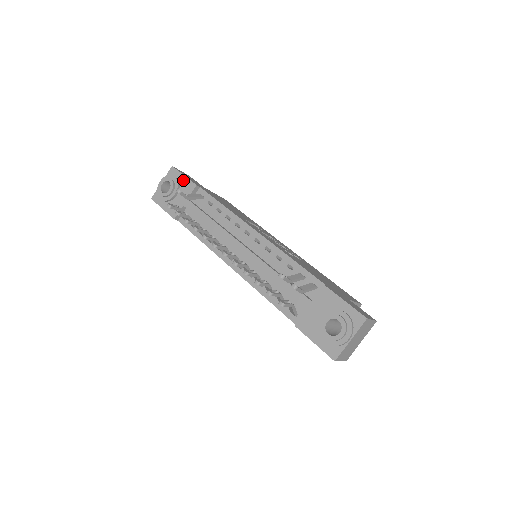
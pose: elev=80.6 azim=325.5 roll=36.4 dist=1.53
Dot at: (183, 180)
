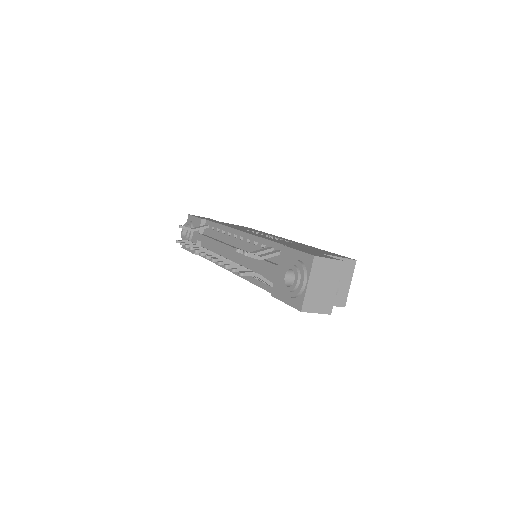
Dot at: (195, 220)
